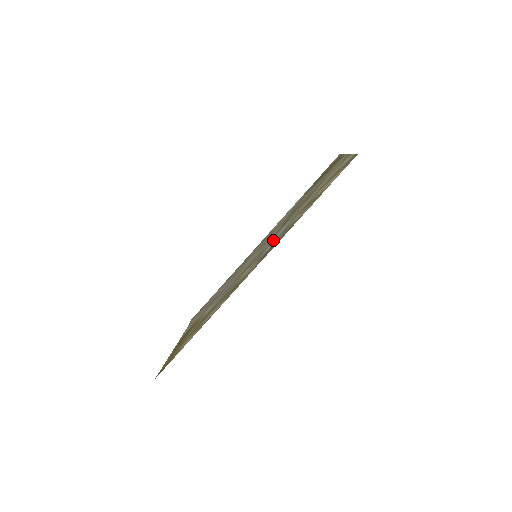
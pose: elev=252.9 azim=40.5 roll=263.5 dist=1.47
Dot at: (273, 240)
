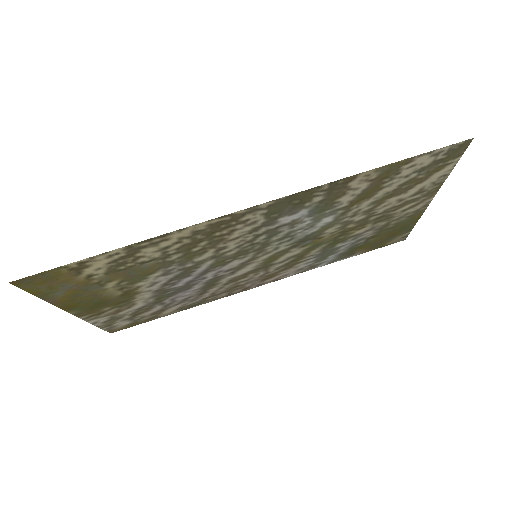
Dot at: (296, 226)
